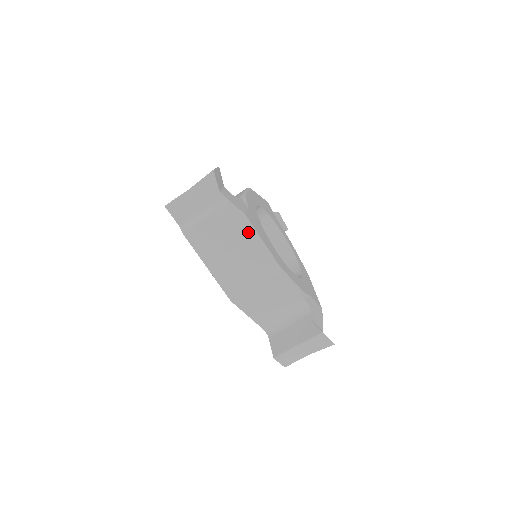
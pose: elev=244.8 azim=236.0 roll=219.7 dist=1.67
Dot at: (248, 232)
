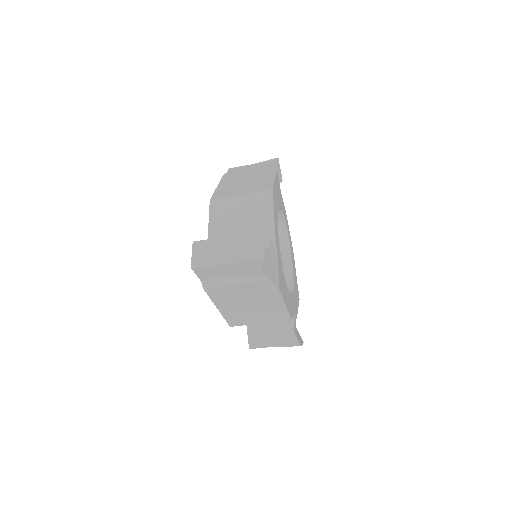
Dot at: (275, 299)
